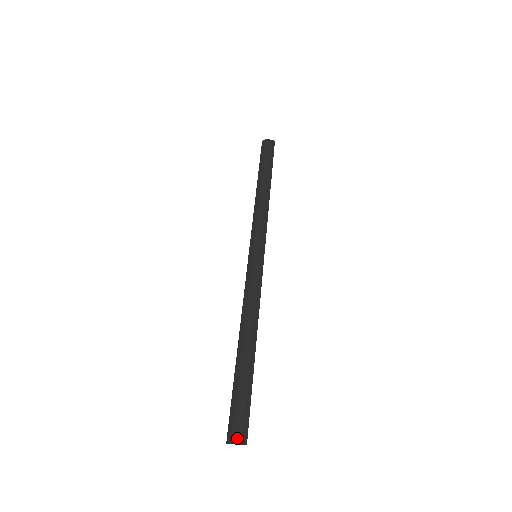
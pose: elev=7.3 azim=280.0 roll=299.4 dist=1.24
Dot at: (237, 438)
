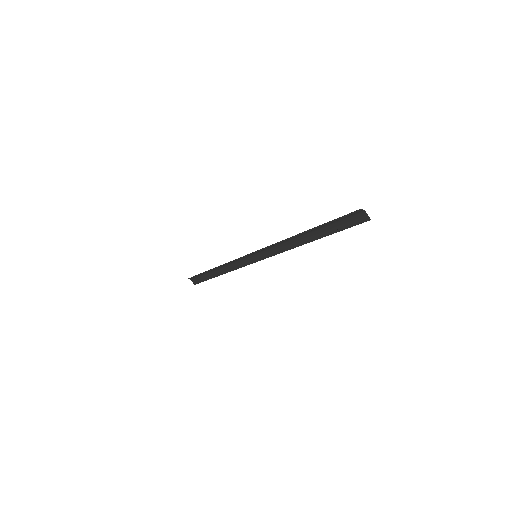
Dot at: (363, 214)
